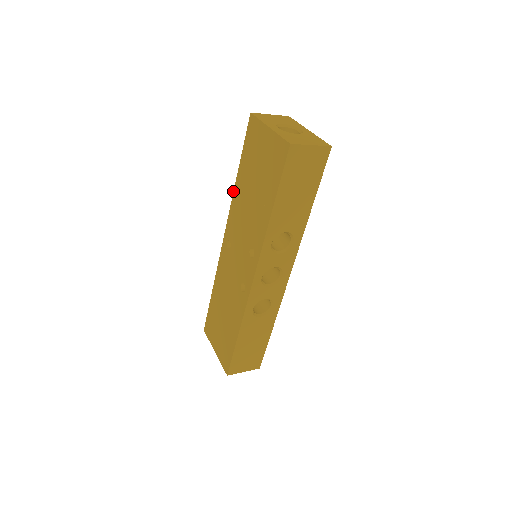
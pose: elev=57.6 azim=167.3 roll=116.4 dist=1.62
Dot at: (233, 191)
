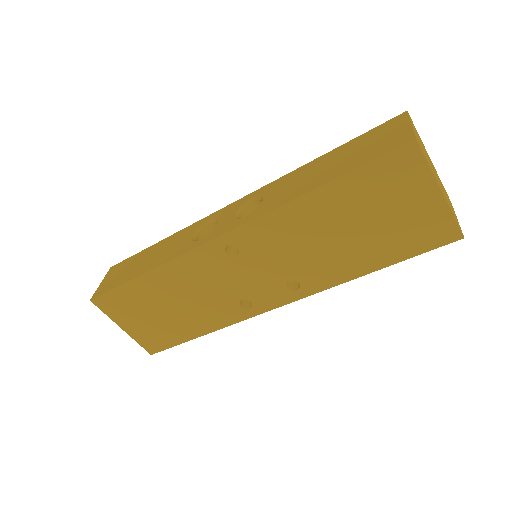
Dot at: (289, 201)
